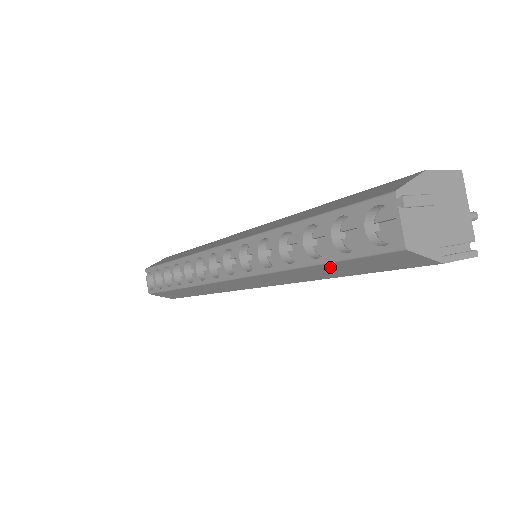
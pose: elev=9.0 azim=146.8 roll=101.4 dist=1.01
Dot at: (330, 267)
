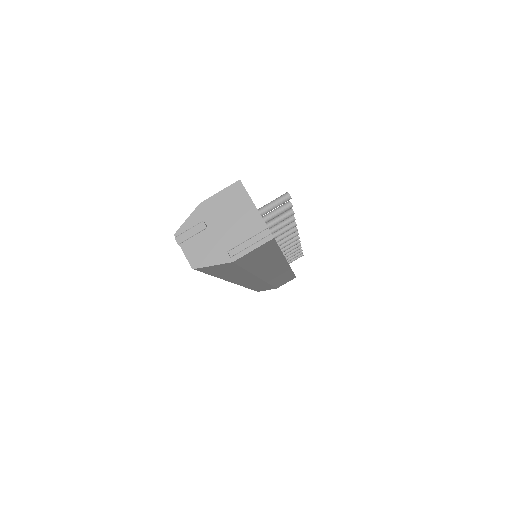
Dot at: (221, 274)
